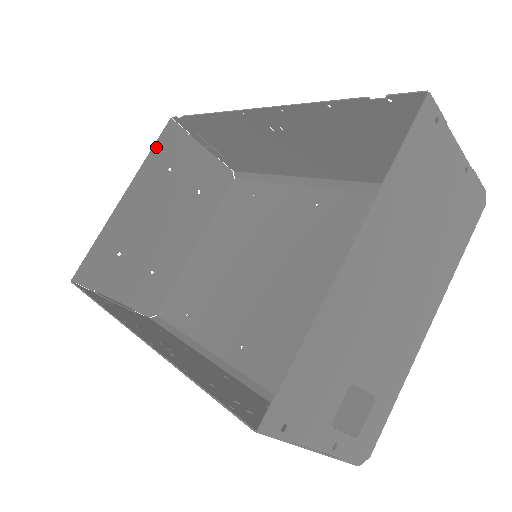
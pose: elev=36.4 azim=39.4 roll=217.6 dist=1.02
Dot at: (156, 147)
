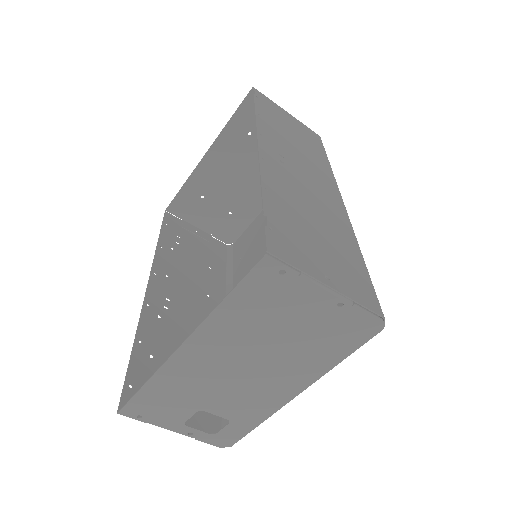
Dot at: (236, 114)
